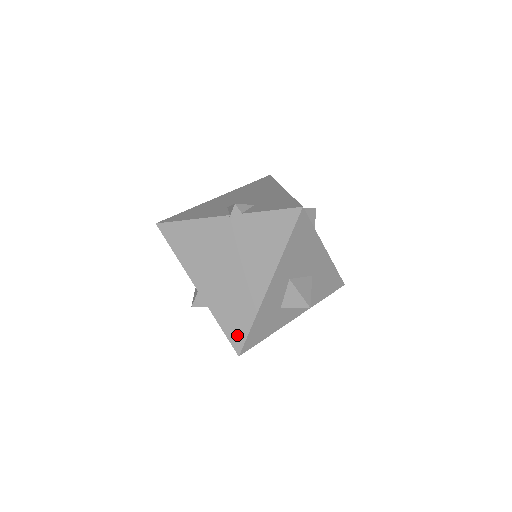
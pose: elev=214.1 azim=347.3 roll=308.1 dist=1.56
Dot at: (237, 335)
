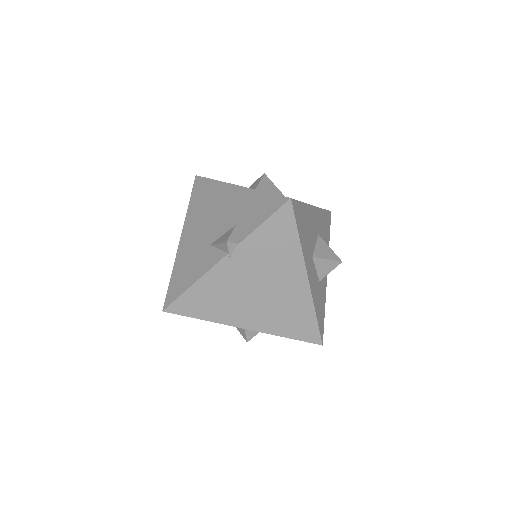
Dot at: (309, 333)
